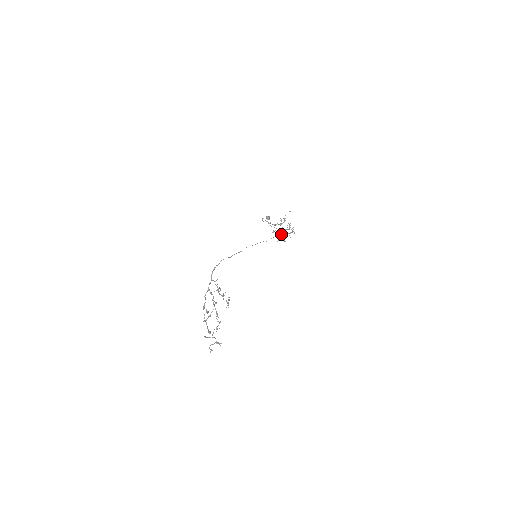
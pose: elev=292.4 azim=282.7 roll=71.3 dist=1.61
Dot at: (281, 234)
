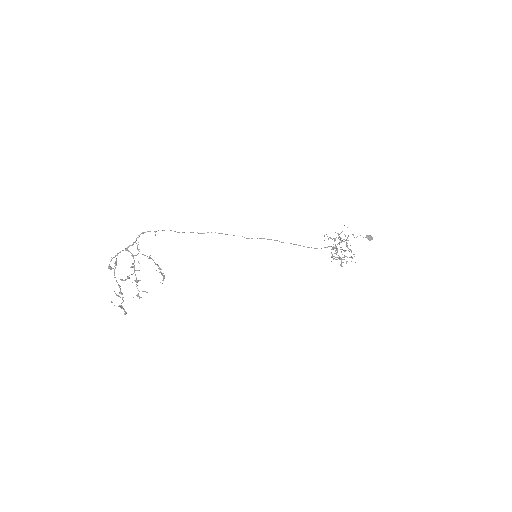
Dot at: (336, 253)
